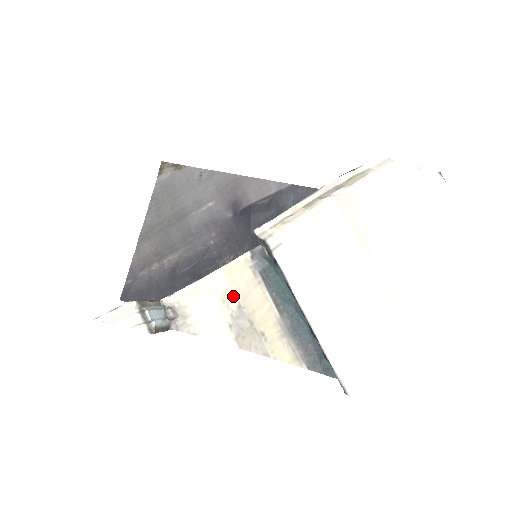
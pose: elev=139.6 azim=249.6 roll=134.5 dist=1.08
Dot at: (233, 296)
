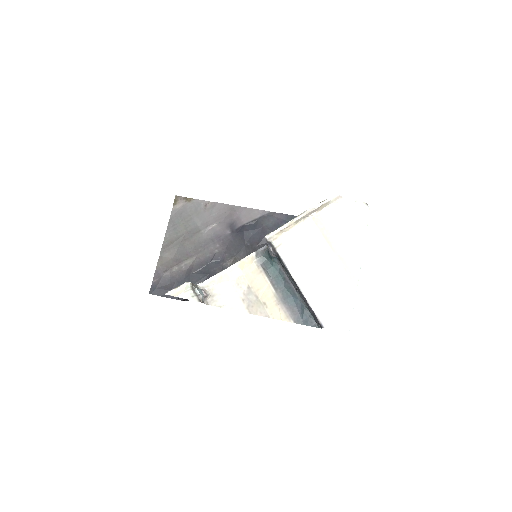
Dot at: (244, 281)
